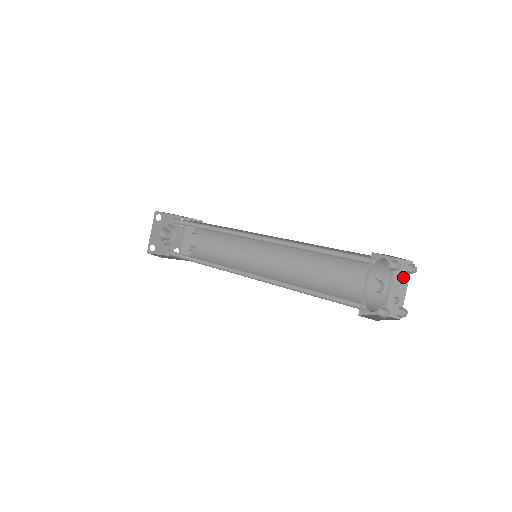
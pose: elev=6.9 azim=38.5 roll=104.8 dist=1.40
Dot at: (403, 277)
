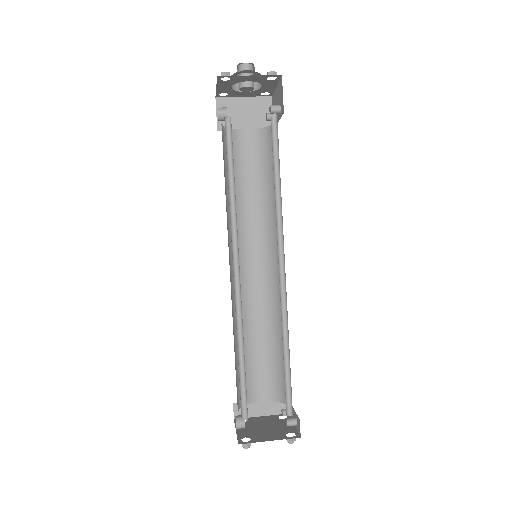
Dot at: (294, 425)
